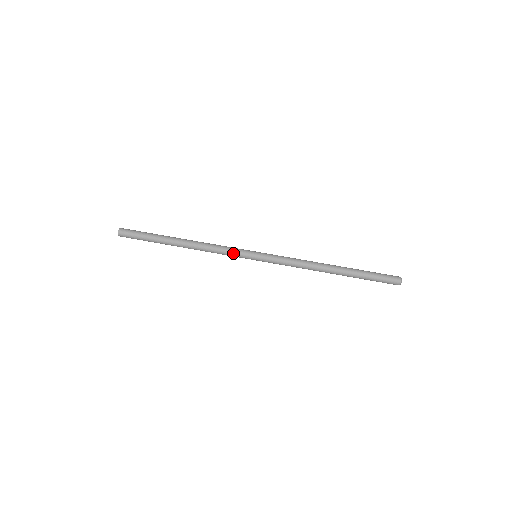
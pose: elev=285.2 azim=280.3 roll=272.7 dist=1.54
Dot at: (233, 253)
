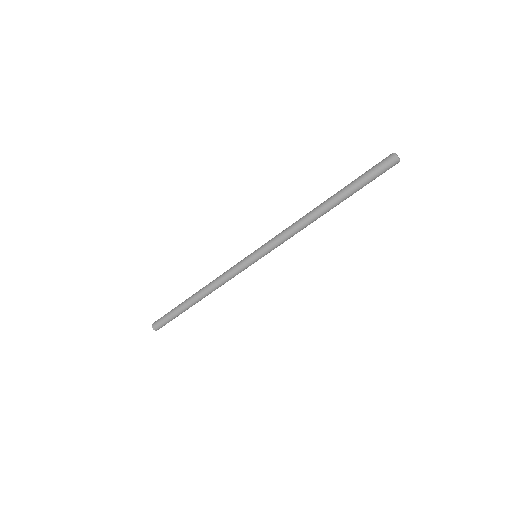
Dot at: (238, 272)
